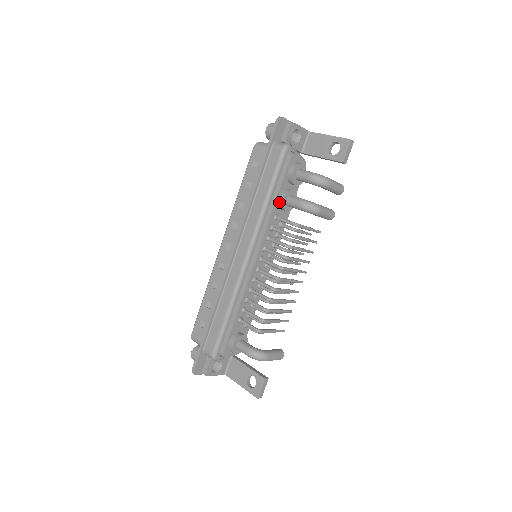
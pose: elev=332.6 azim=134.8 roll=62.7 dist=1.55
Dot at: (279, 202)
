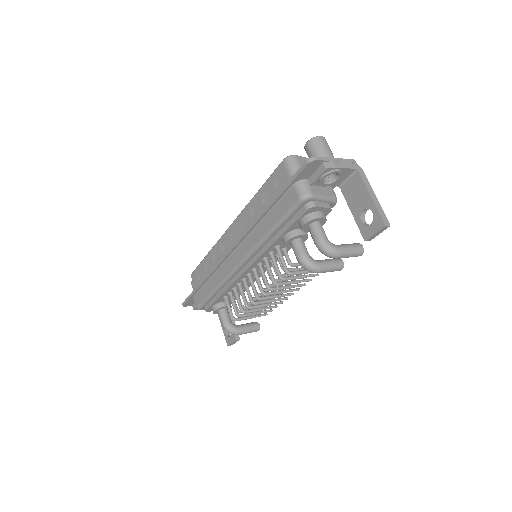
Dot at: (282, 240)
